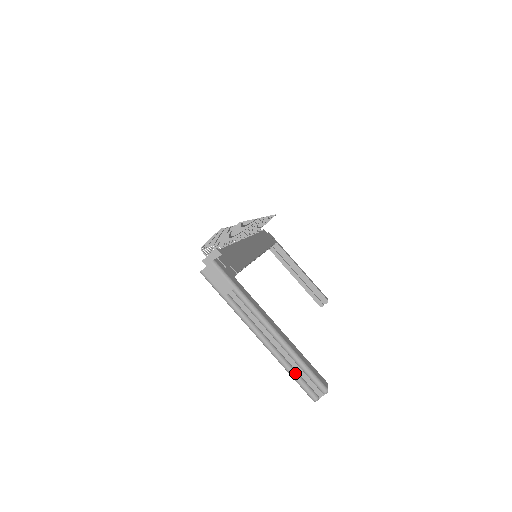
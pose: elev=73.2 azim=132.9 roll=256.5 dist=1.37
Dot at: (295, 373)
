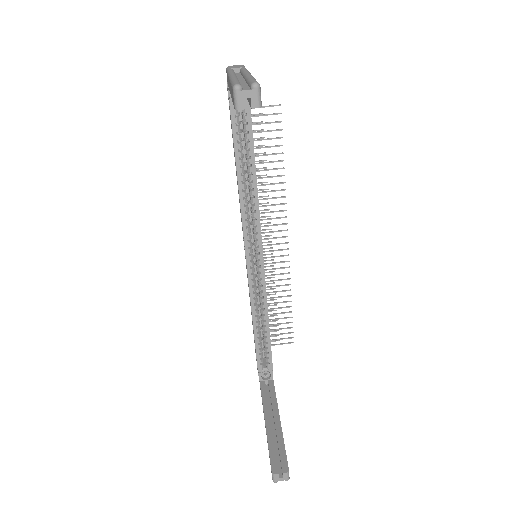
Dot at: (238, 80)
